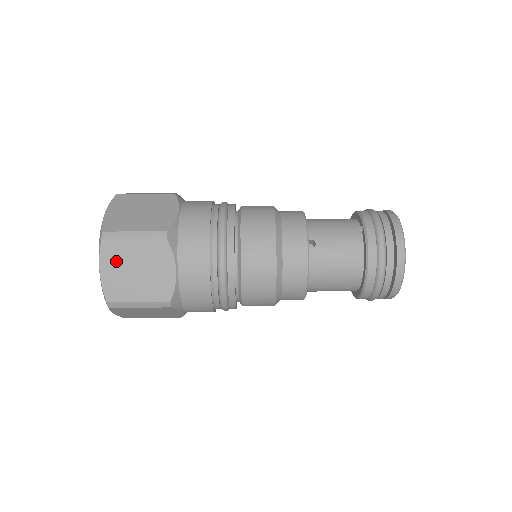
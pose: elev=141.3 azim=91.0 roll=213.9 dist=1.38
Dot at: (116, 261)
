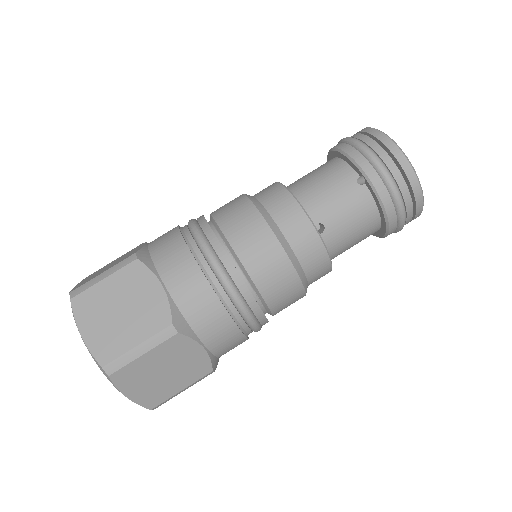
Dot at: (137, 380)
